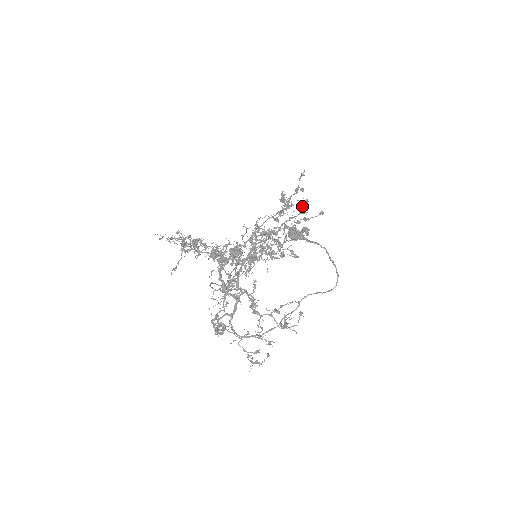
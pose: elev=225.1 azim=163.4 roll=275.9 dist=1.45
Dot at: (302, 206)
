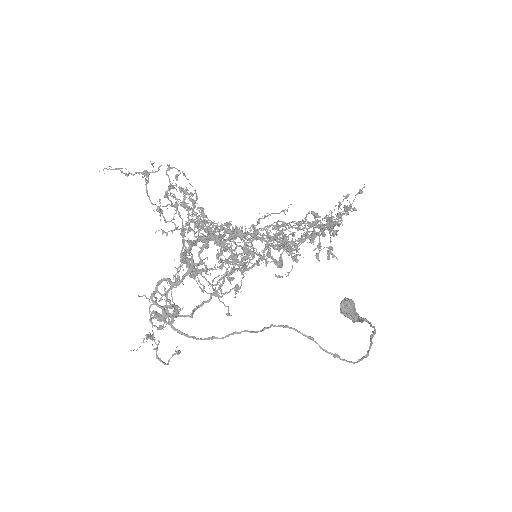
Dot at: (337, 213)
